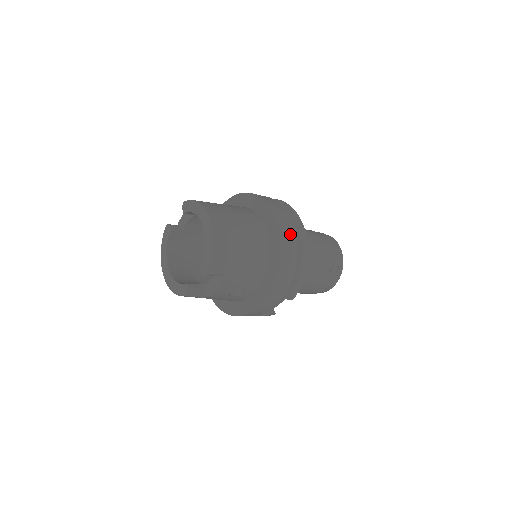
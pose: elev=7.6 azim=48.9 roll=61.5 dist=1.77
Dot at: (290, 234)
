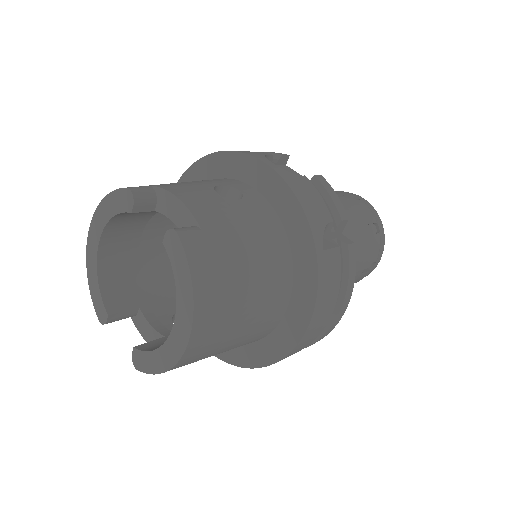
Dot at: (305, 345)
